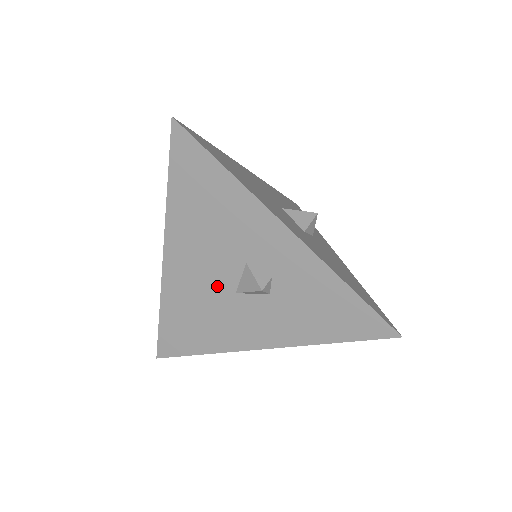
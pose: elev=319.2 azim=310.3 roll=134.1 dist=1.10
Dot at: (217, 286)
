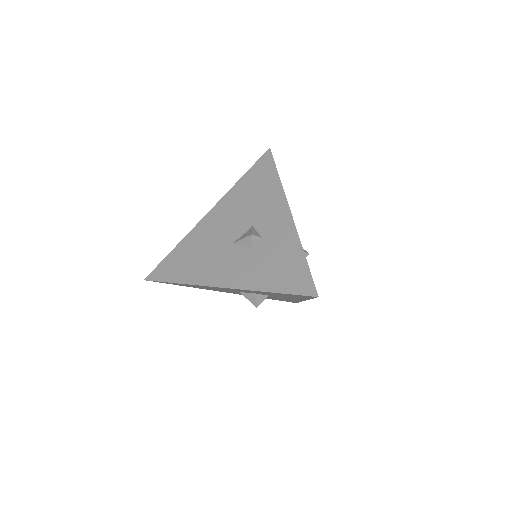
Dot at: (225, 237)
